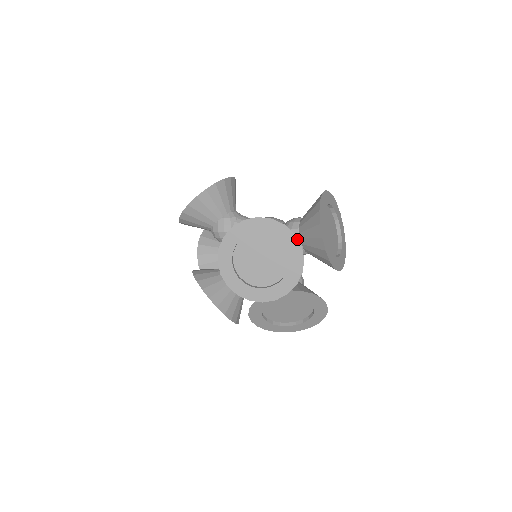
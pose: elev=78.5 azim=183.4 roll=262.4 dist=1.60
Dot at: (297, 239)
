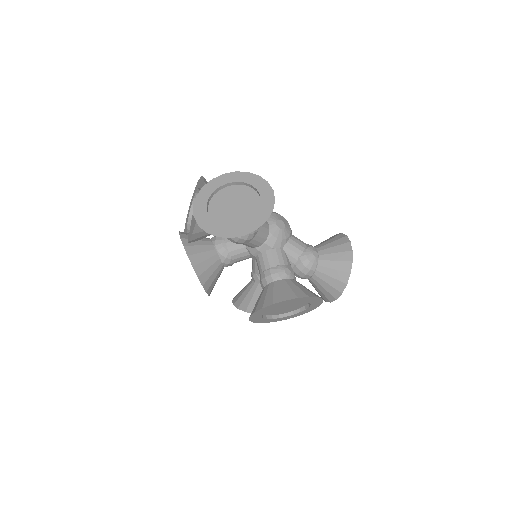
Dot at: occluded
